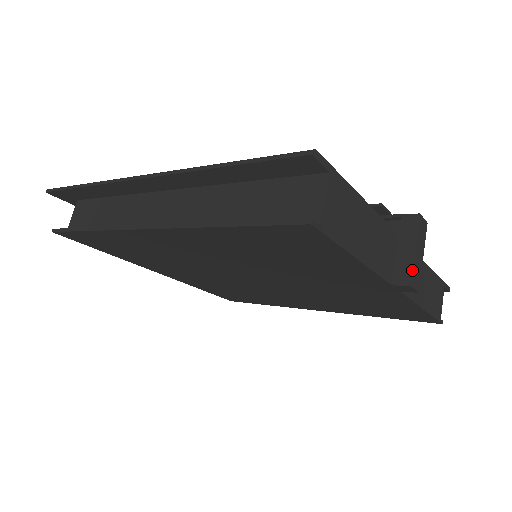
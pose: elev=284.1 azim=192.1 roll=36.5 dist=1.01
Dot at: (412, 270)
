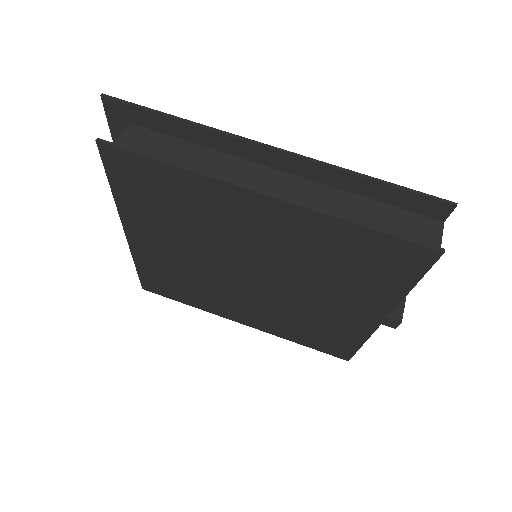
Dot at: (403, 311)
